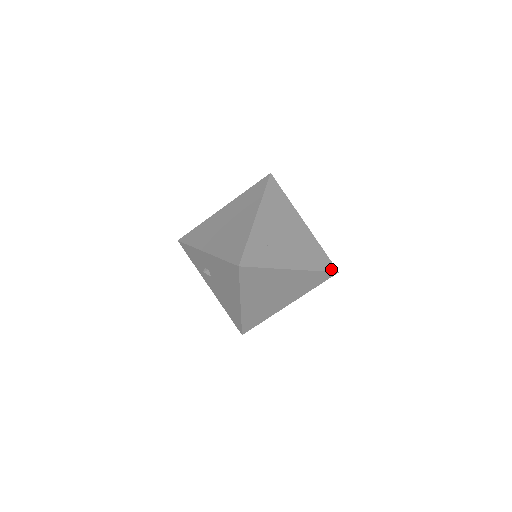
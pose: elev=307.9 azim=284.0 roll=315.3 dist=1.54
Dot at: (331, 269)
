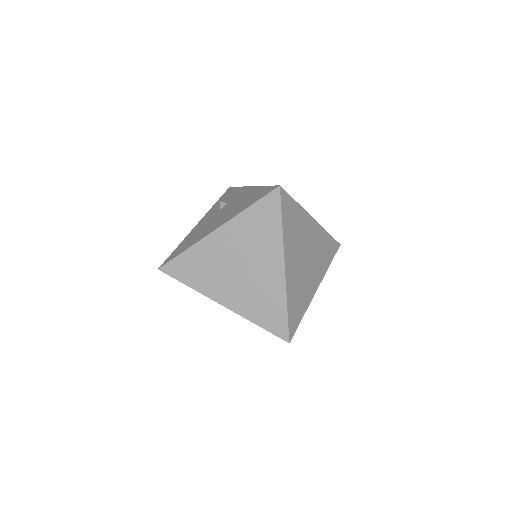
Dot at: (291, 330)
